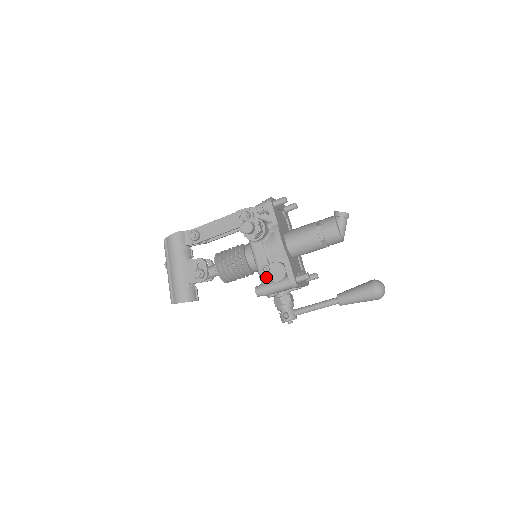
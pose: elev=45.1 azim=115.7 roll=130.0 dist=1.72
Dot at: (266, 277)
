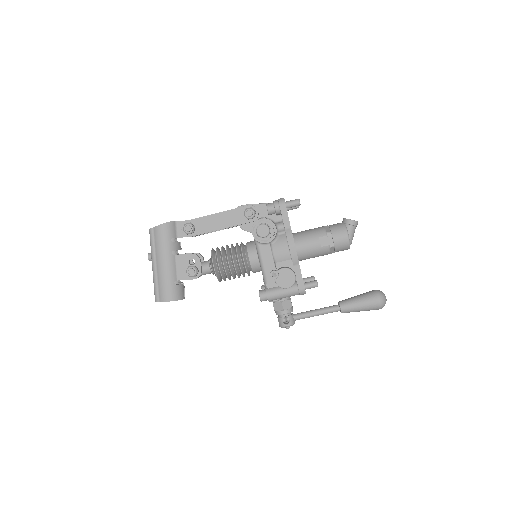
Dot at: (272, 282)
